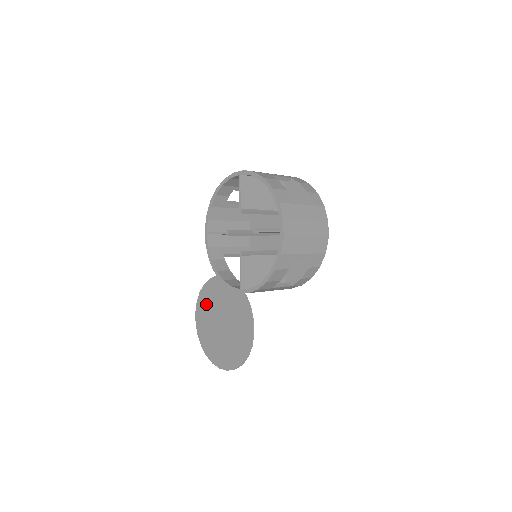
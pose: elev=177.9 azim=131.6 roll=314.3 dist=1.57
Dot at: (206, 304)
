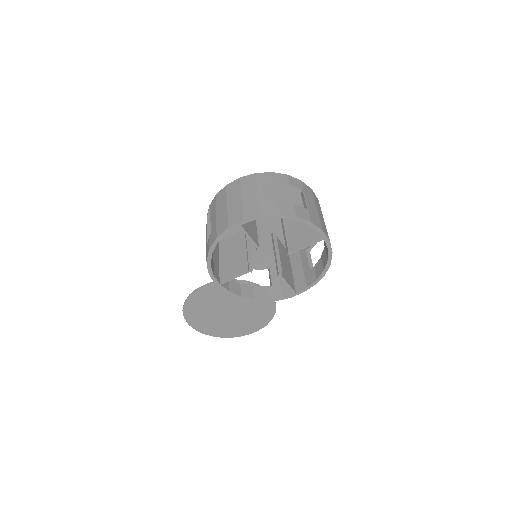
Dot at: (199, 313)
